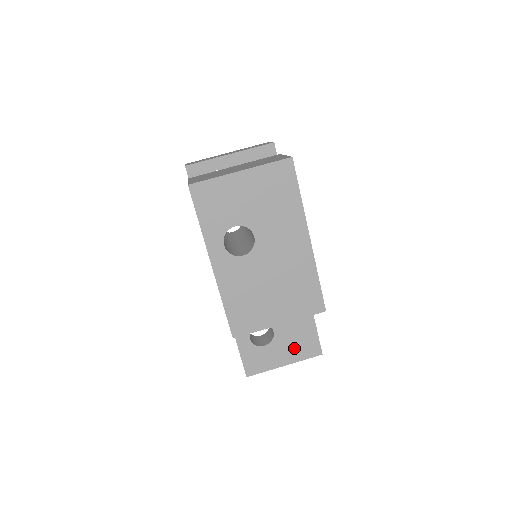
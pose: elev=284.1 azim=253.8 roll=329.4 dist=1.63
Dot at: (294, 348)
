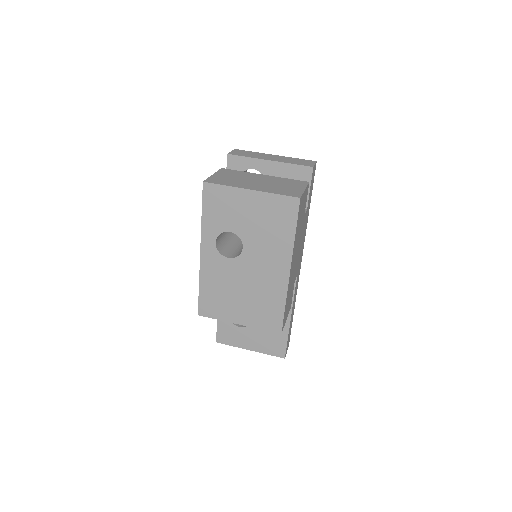
Dot at: (263, 341)
